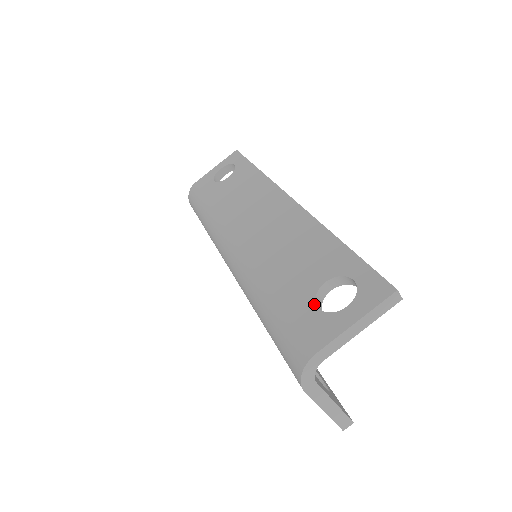
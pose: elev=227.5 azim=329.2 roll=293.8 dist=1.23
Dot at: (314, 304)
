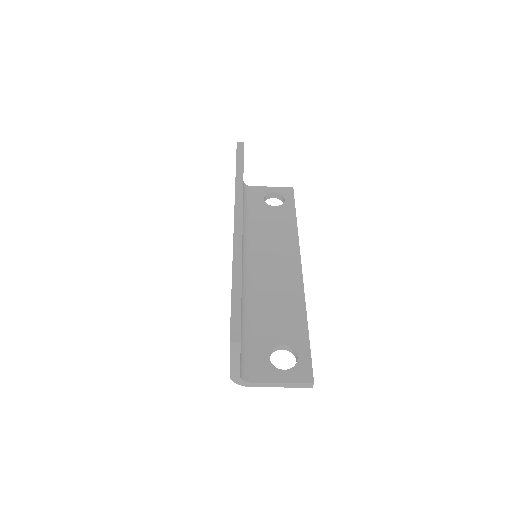
Dot at: occluded
